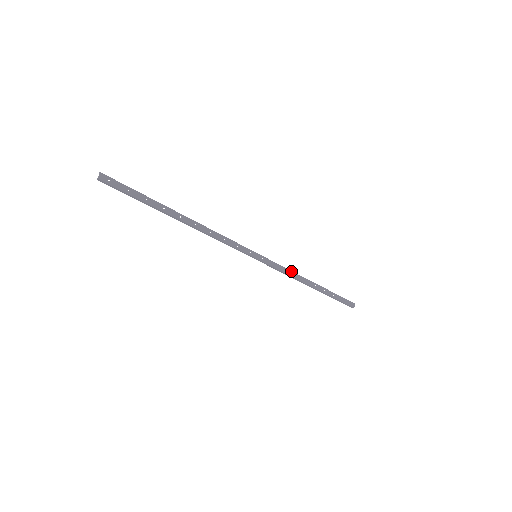
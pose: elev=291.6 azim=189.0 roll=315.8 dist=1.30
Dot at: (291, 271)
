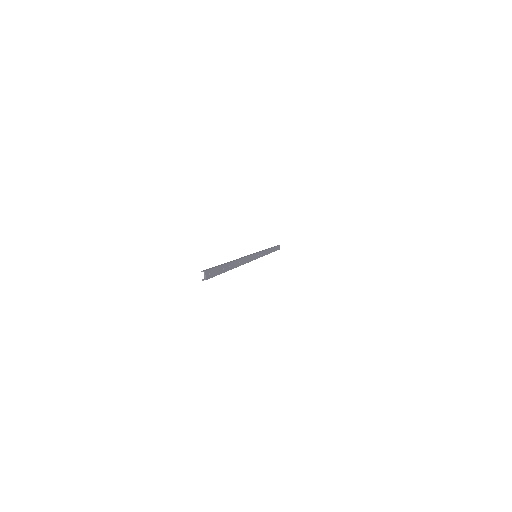
Dot at: (265, 250)
